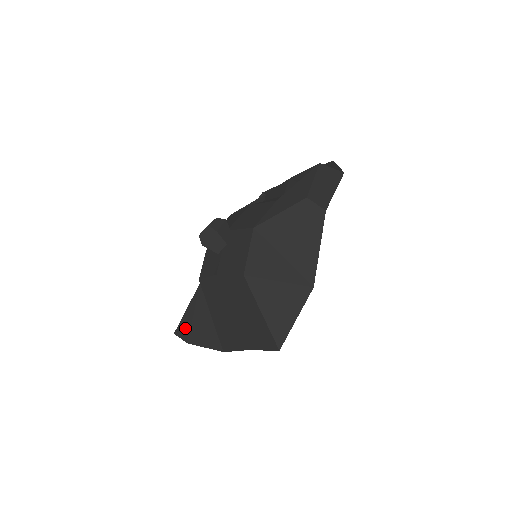
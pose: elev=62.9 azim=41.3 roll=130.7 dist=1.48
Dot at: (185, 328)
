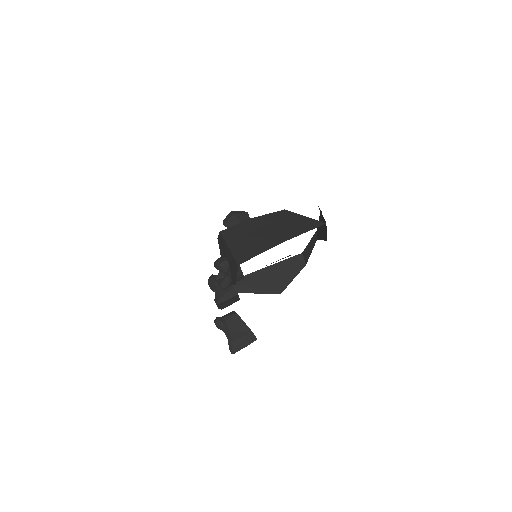
Dot at: occluded
